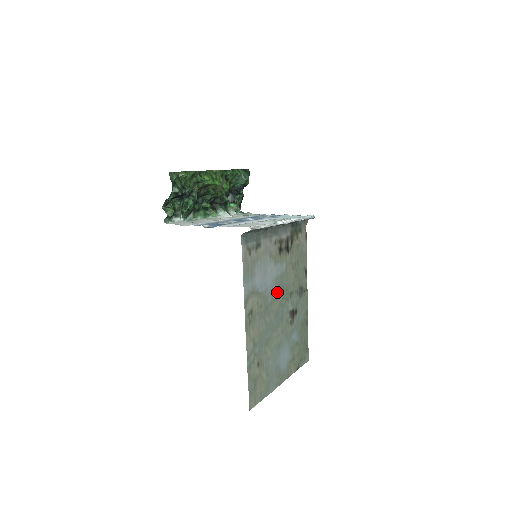
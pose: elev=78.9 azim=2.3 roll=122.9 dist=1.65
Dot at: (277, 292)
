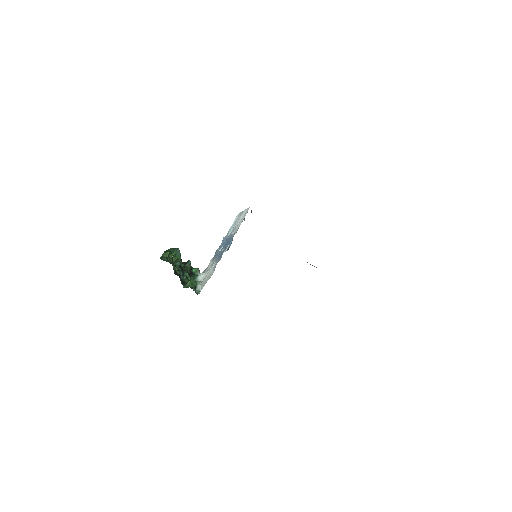
Dot at: occluded
